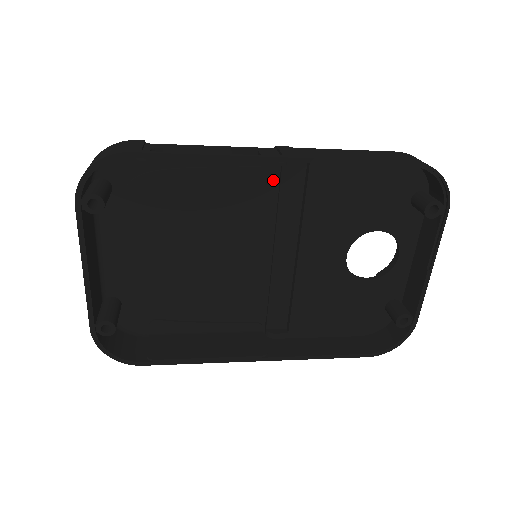
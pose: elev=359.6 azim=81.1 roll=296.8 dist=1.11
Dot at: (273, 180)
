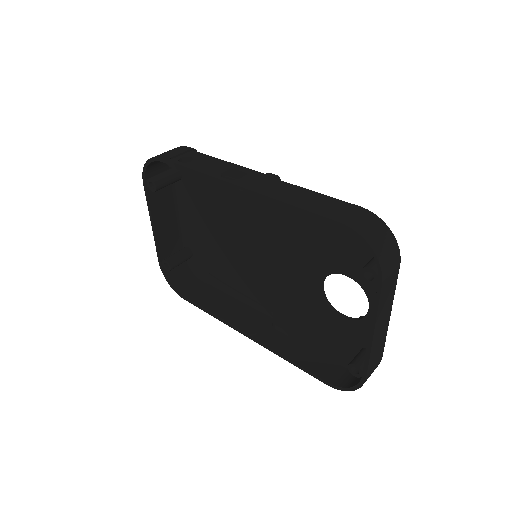
Dot at: (269, 200)
